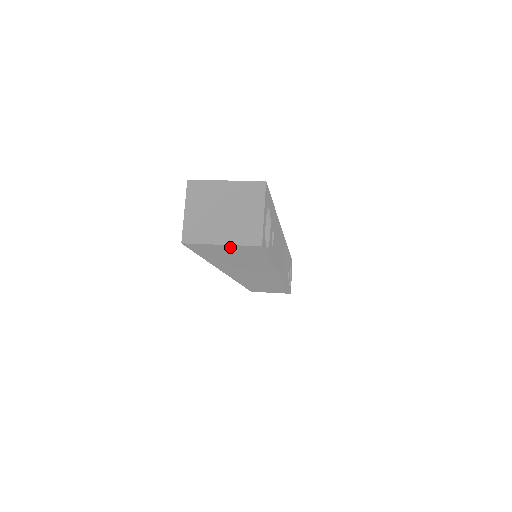
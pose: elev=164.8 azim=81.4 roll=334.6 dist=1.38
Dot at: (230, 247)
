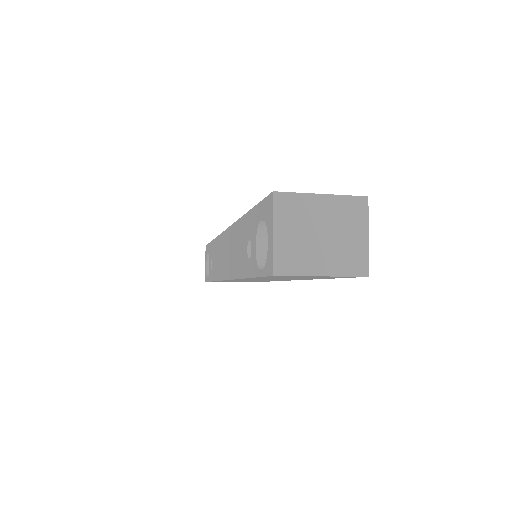
Dot at: occluded
